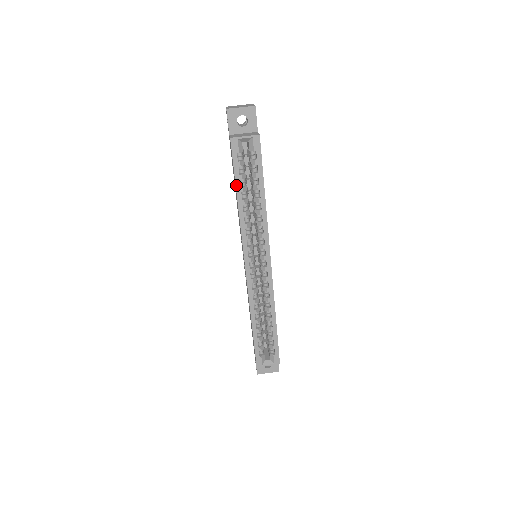
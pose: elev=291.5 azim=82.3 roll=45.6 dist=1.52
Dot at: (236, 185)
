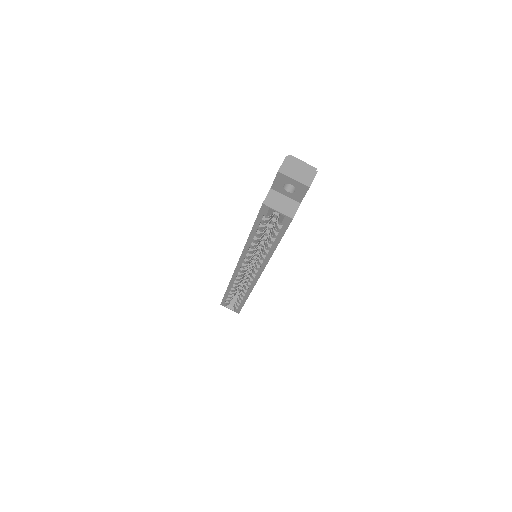
Dot at: (252, 229)
